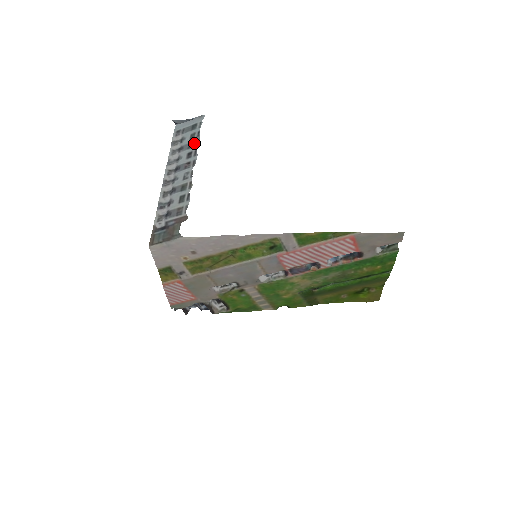
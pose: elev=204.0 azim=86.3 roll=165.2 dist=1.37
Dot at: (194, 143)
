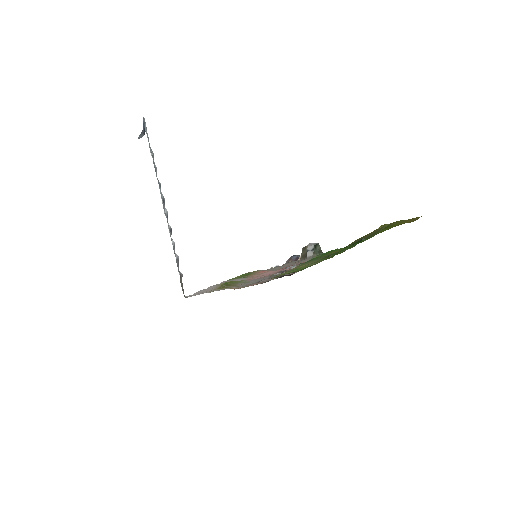
Dot at: occluded
